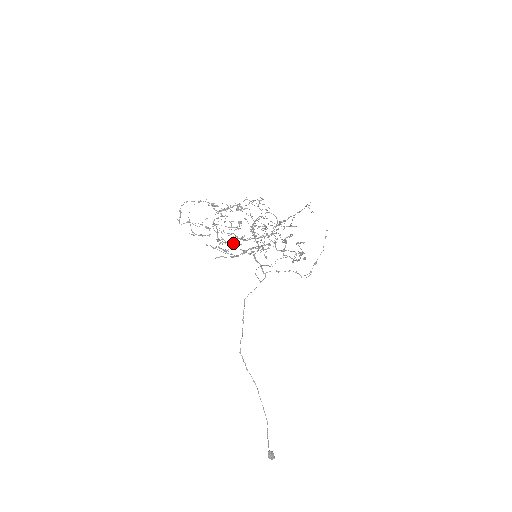
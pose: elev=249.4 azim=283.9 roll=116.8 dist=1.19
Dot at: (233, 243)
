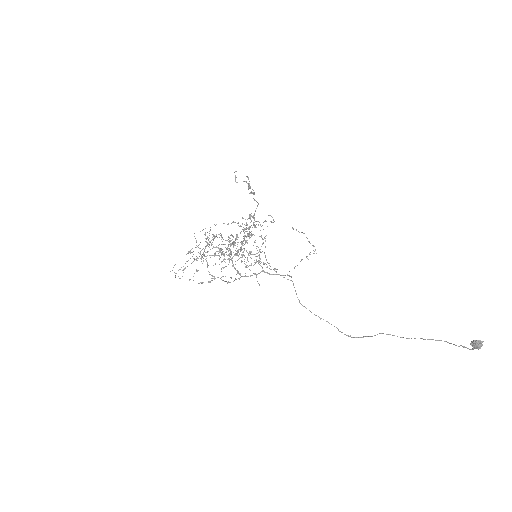
Dot at: (237, 272)
